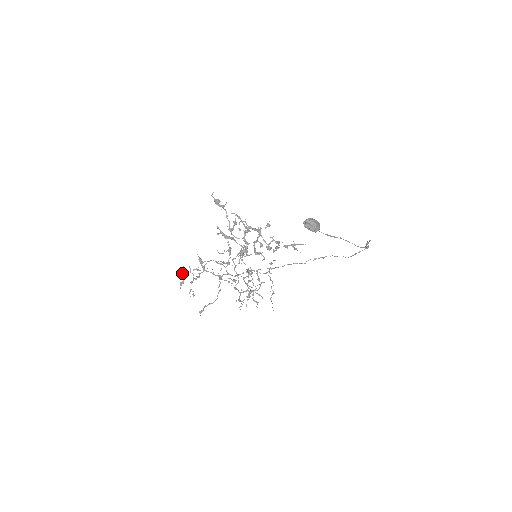
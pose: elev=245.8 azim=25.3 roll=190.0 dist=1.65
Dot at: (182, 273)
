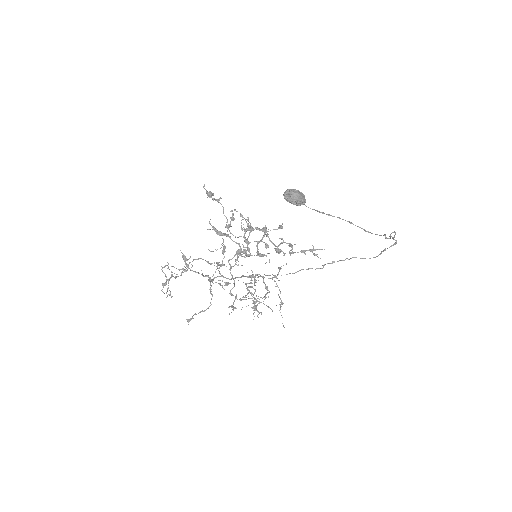
Dot at: occluded
